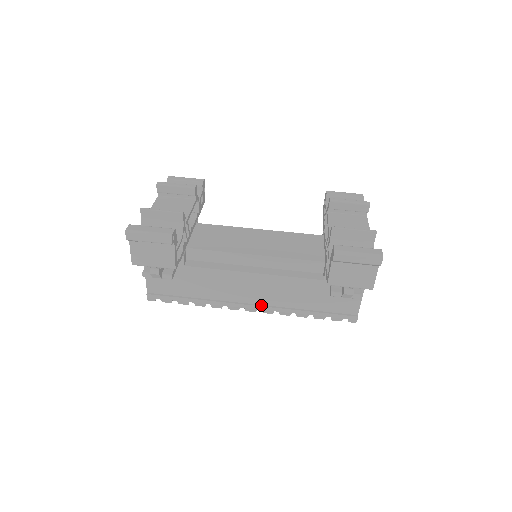
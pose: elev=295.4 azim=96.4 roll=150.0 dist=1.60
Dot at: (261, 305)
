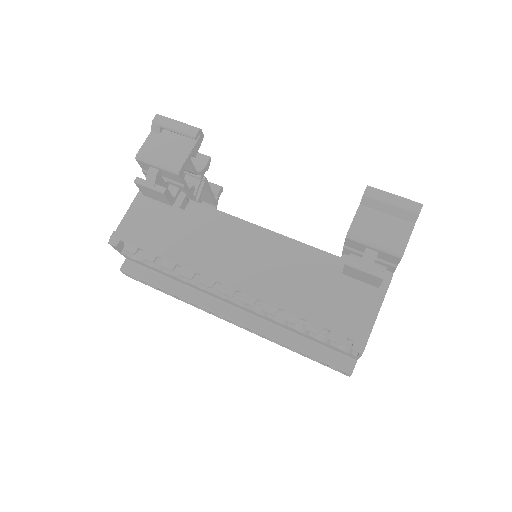
Dot at: (243, 286)
